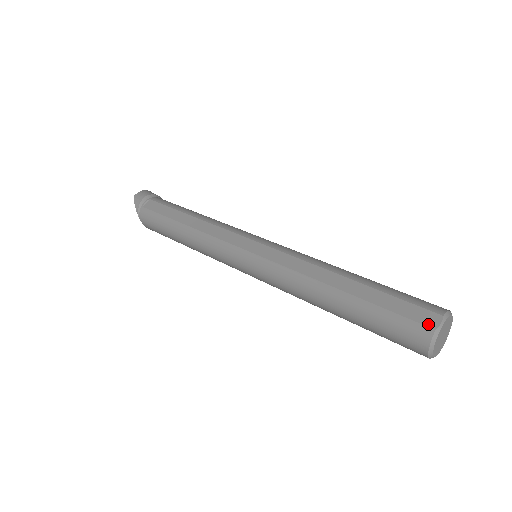
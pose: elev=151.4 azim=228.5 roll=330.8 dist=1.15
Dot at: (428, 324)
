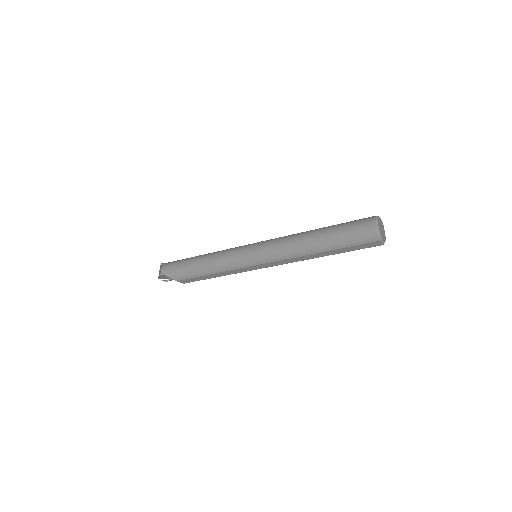
Dot at: occluded
